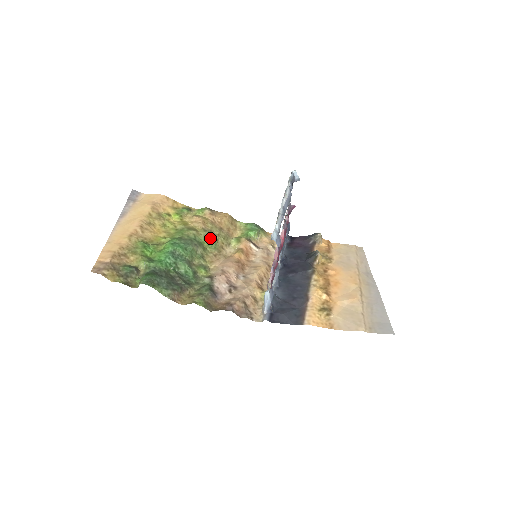
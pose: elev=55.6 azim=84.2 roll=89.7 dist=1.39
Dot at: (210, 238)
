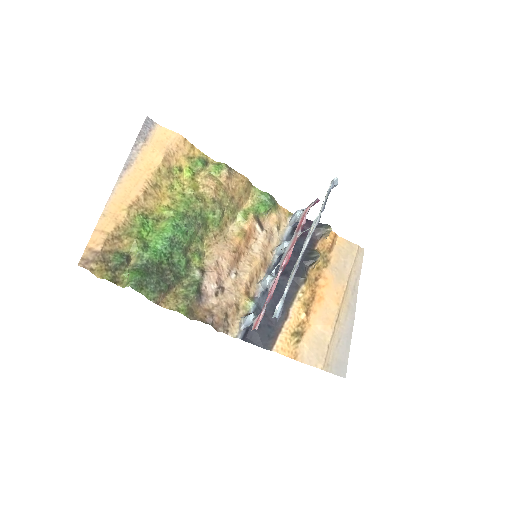
Dot at: (217, 213)
